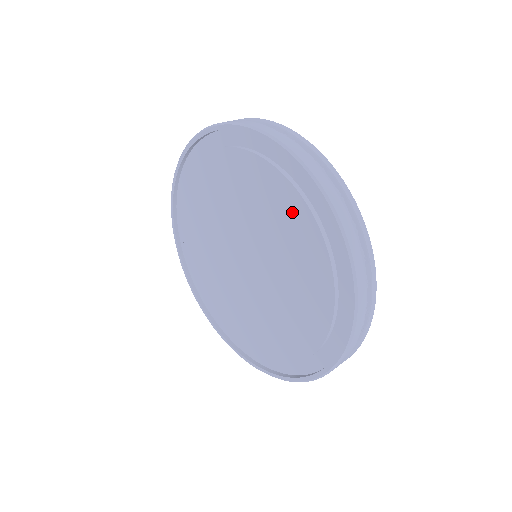
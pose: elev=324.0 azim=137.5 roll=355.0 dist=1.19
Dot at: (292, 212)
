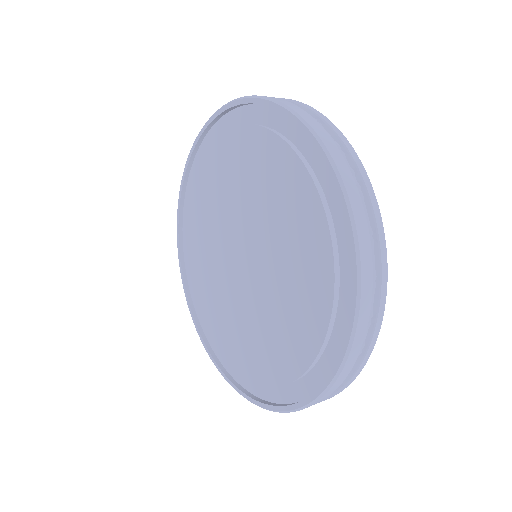
Dot at: (315, 261)
